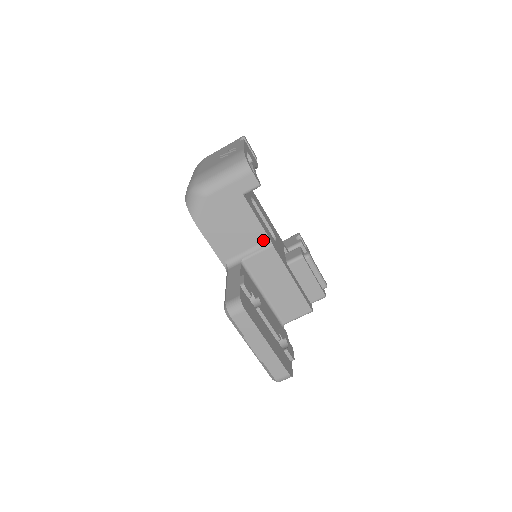
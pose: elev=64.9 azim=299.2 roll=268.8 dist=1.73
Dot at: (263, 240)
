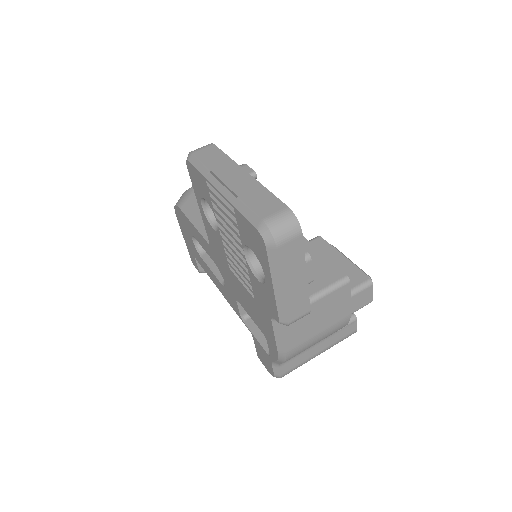
Dot at: occluded
